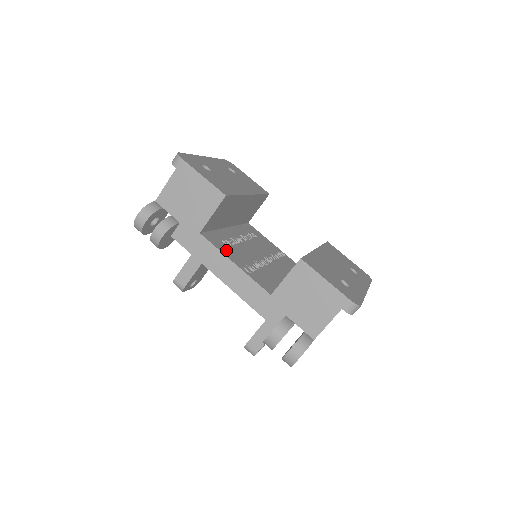
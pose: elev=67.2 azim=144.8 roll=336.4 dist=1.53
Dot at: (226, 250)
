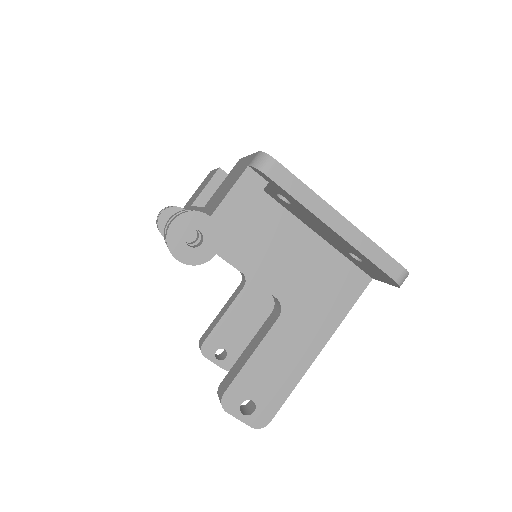
Dot at: occluded
